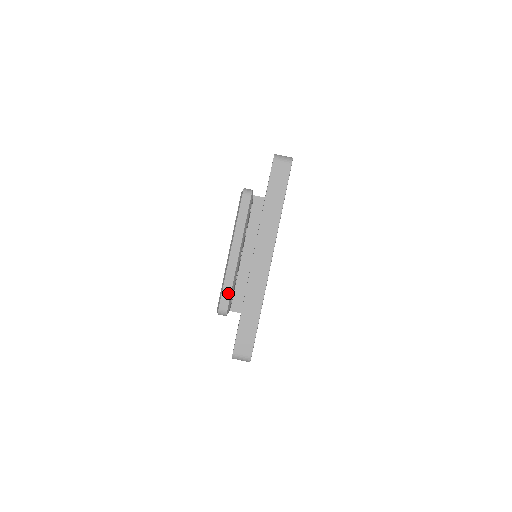
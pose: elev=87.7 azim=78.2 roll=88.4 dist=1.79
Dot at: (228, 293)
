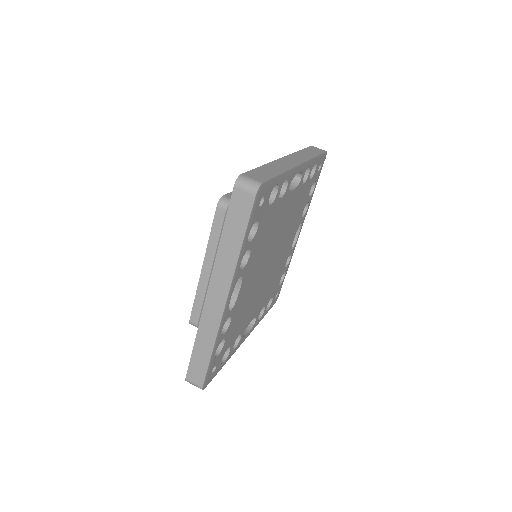
Dot at: (199, 309)
